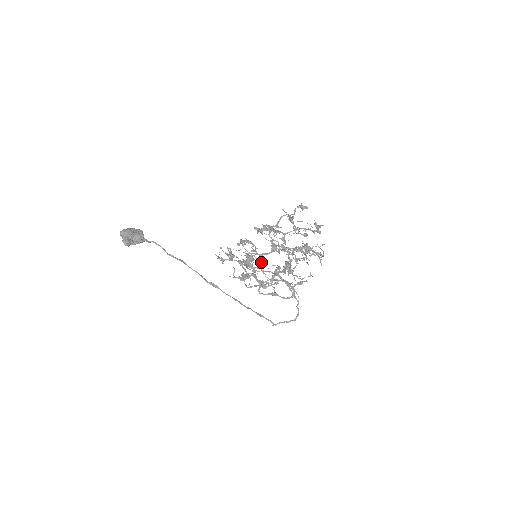
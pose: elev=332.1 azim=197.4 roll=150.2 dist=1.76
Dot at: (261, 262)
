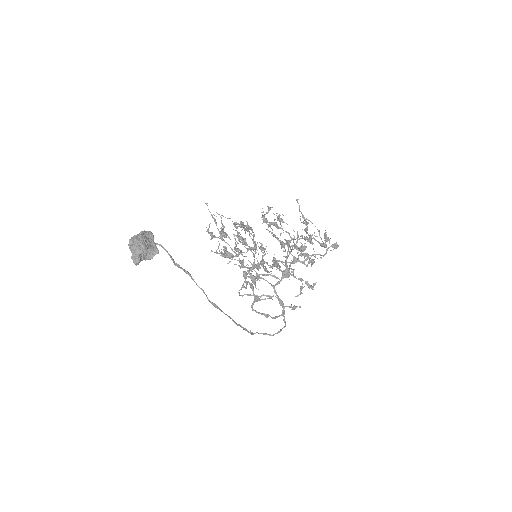
Dot at: occluded
